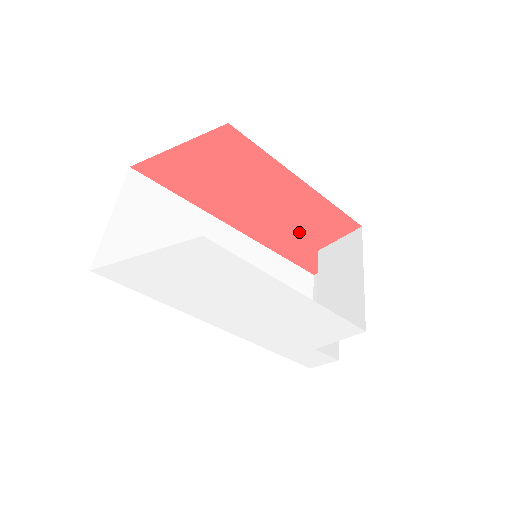
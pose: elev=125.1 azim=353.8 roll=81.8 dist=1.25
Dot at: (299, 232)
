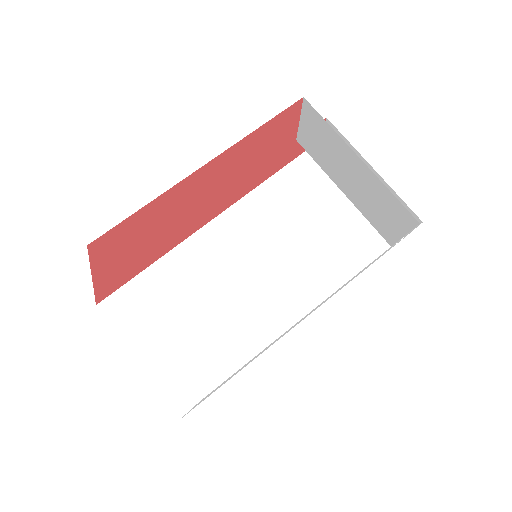
Dot at: (261, 161)
